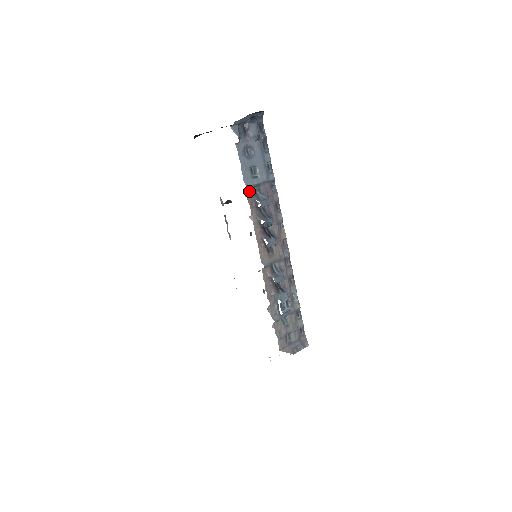
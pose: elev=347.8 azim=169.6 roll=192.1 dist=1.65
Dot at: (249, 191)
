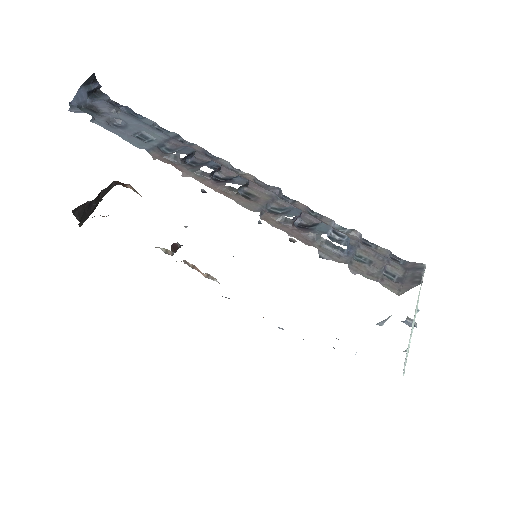
Dot at: (154, 153)
